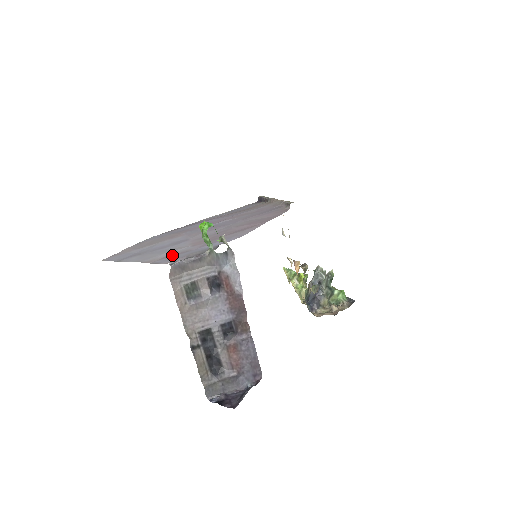
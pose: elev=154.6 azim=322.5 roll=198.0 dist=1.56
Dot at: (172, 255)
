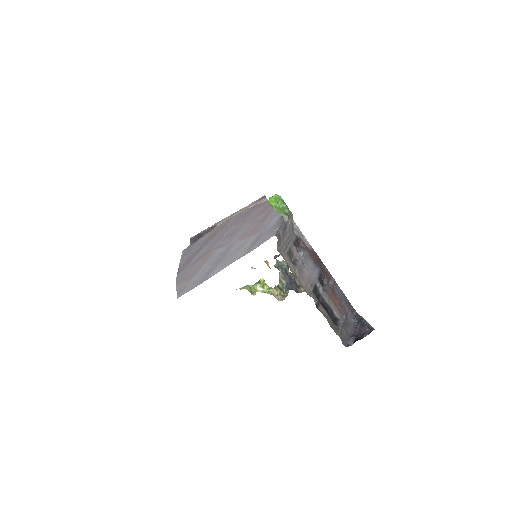
Dot at: (254, 242)
